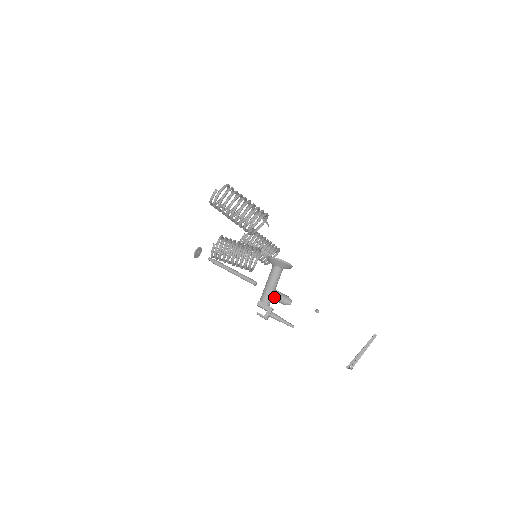
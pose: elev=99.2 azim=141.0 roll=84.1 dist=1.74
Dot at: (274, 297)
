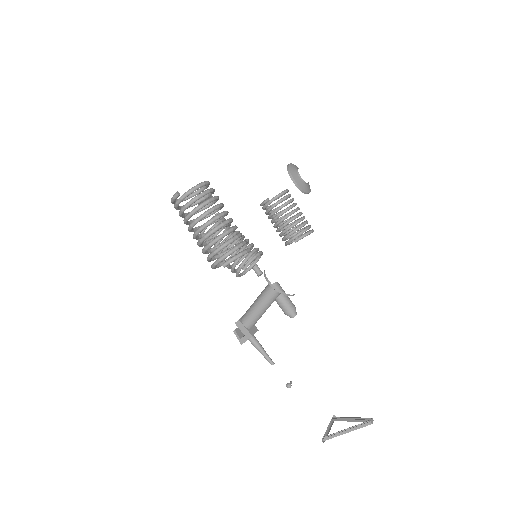
Dot at: (276, 301)
